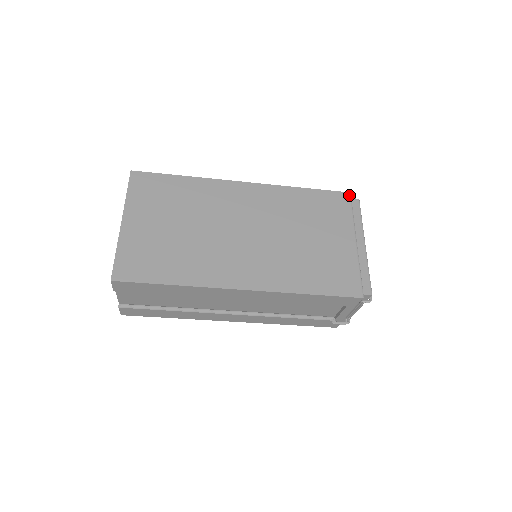
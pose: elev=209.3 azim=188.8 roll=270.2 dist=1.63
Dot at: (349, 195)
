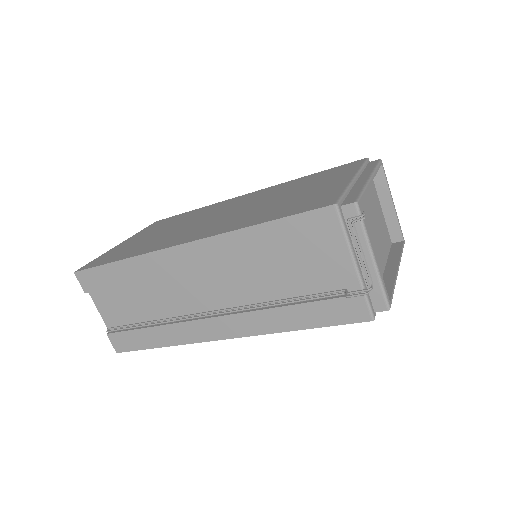
Dot at: (365, 159)
